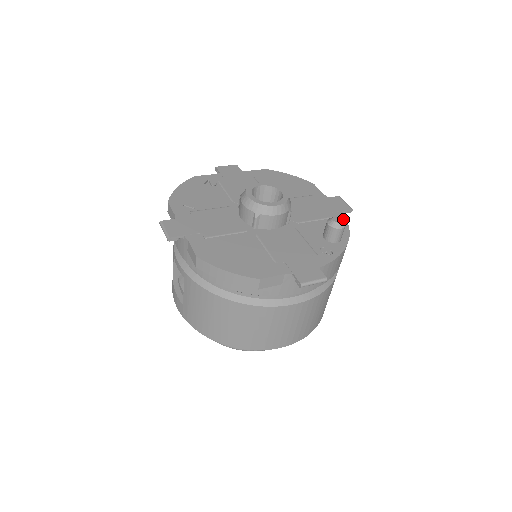
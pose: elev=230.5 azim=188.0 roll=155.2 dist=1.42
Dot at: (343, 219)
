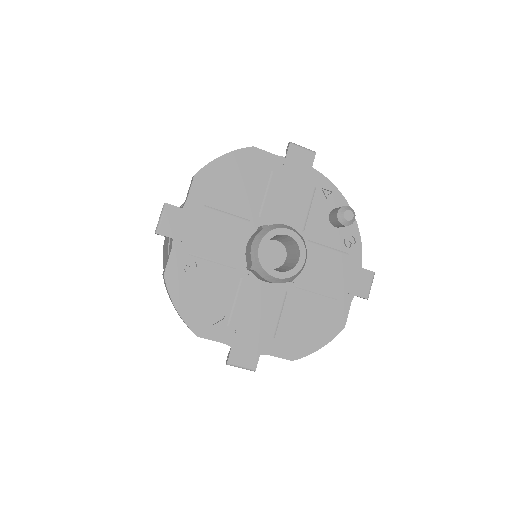
Dot at: (323, 180)
